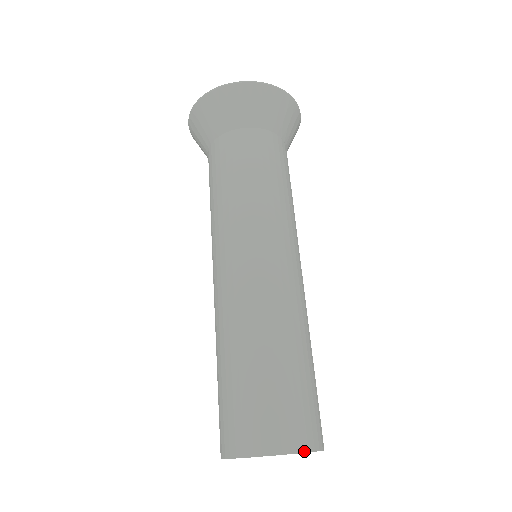
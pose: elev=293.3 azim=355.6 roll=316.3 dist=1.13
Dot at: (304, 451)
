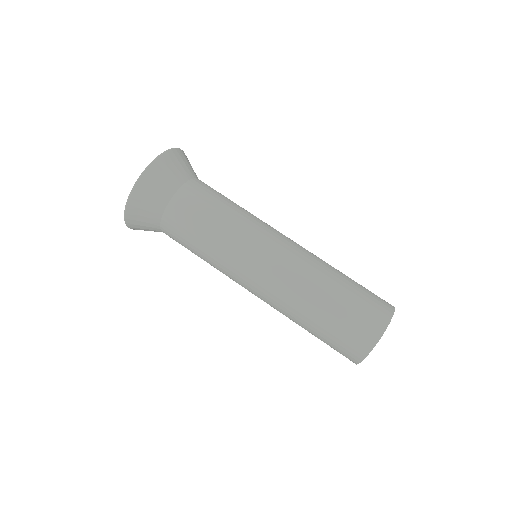
Dot at: (384, 331)
